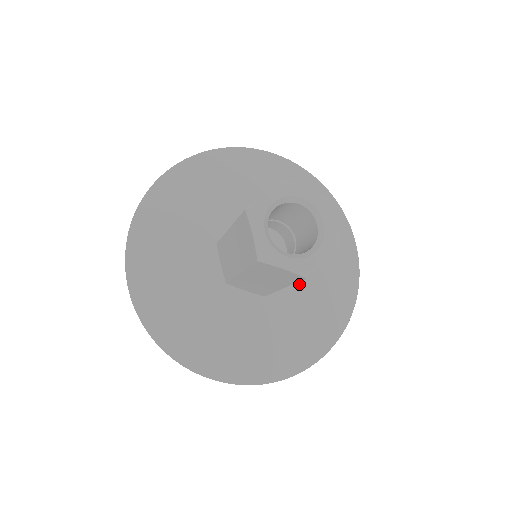
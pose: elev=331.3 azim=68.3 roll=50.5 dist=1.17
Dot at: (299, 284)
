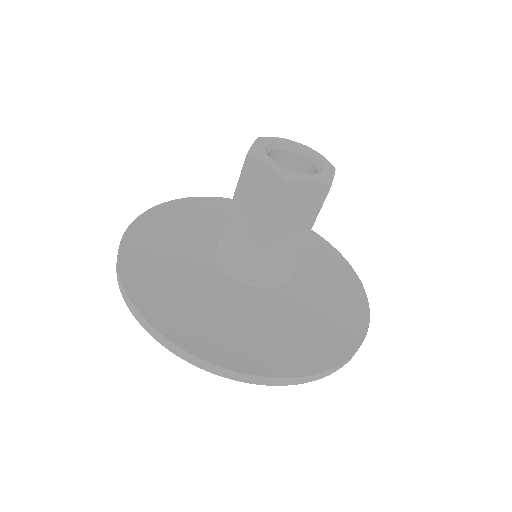
Dot at: (304, 277)
